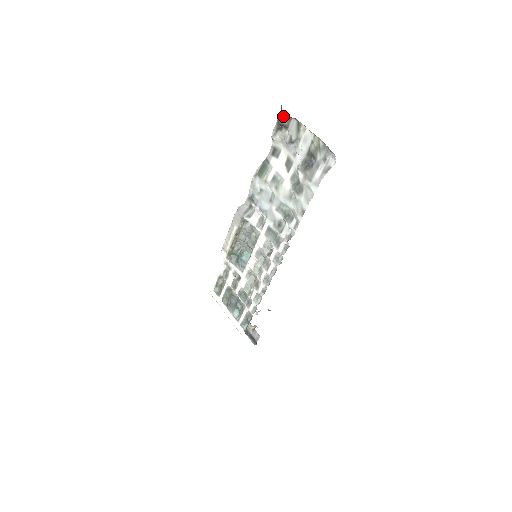
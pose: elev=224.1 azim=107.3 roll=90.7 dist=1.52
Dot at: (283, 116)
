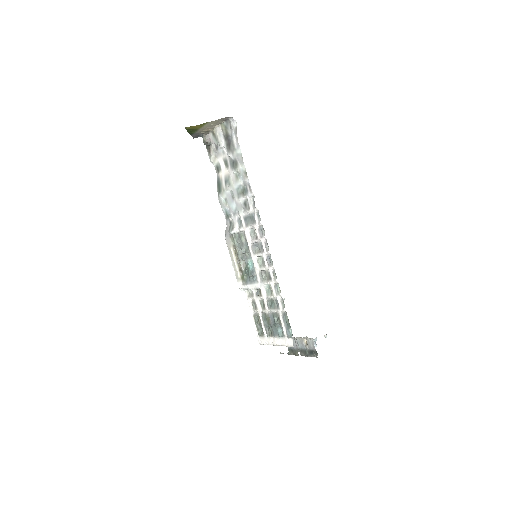
Dot at: (203, 138)
